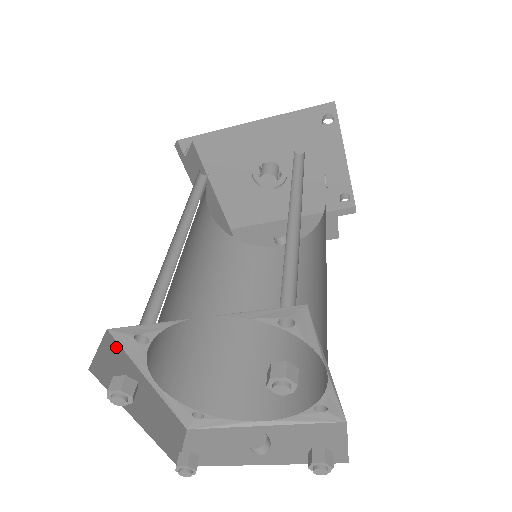
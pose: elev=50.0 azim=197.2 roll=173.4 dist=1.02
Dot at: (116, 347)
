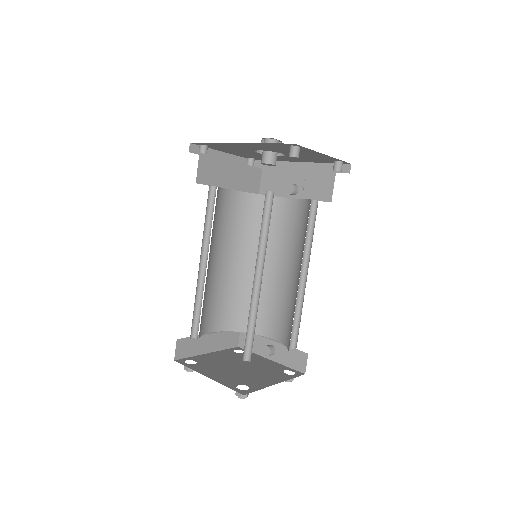
Dot at: (185, 340)
